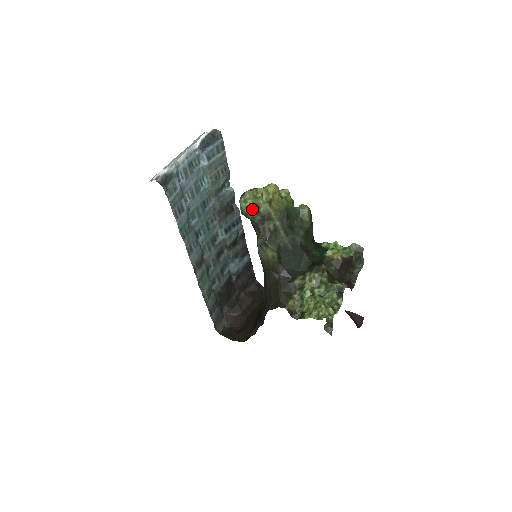
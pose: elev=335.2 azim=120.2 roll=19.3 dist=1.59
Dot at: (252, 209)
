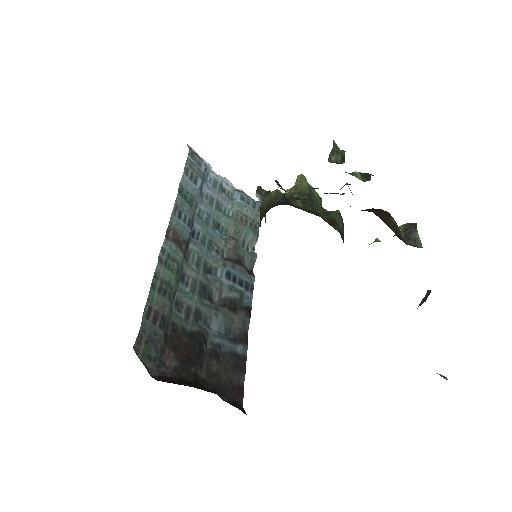
Dot at: occluded
